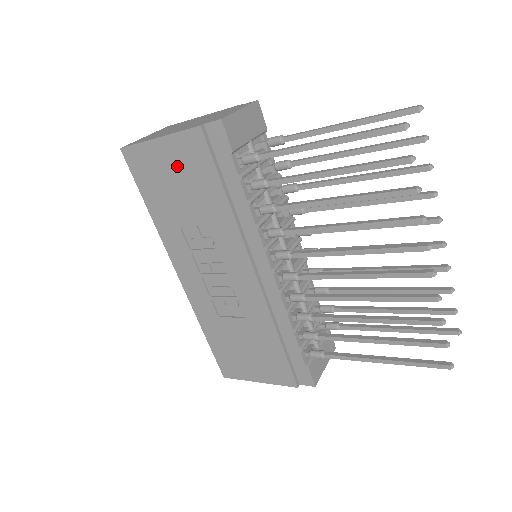
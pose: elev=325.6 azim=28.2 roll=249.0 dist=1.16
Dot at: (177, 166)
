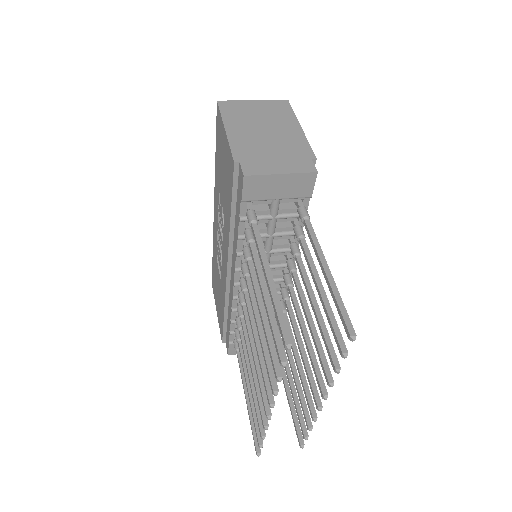
Dot at: (225, 161)
